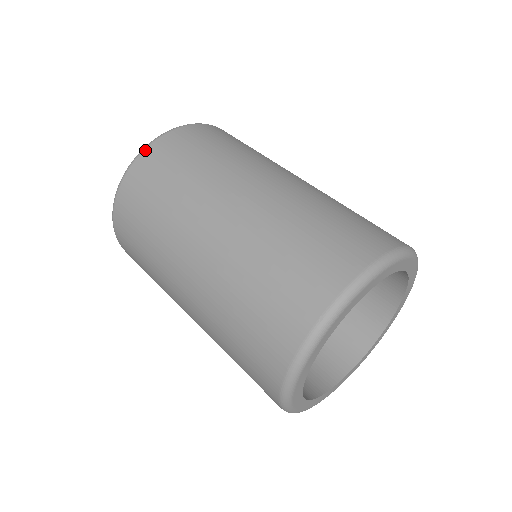
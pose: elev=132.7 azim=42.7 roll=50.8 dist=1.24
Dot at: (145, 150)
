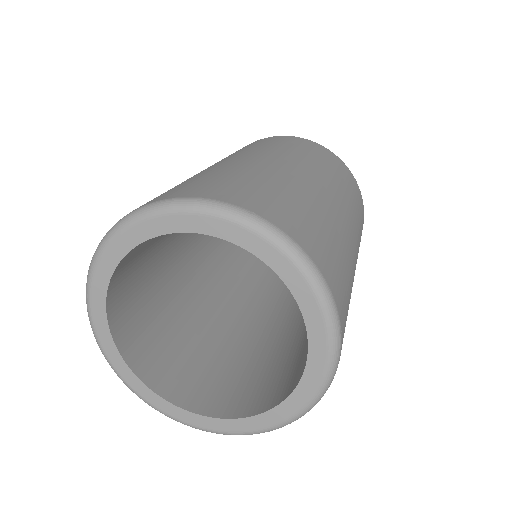
Dot at: occluded
